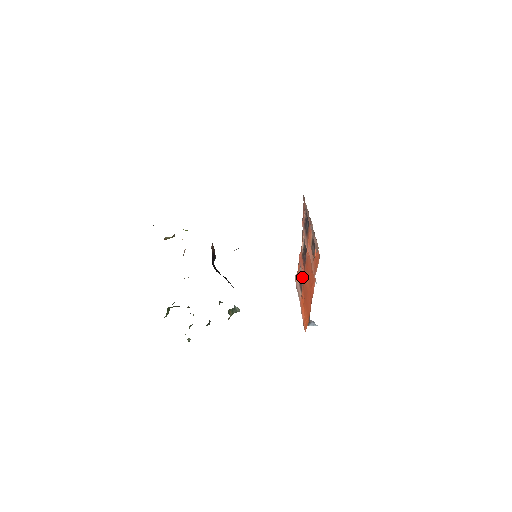
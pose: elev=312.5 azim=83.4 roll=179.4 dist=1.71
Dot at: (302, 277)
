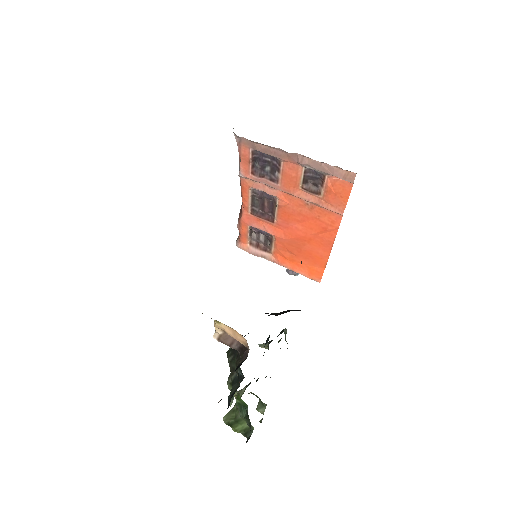
Dot at: (256, 238)
